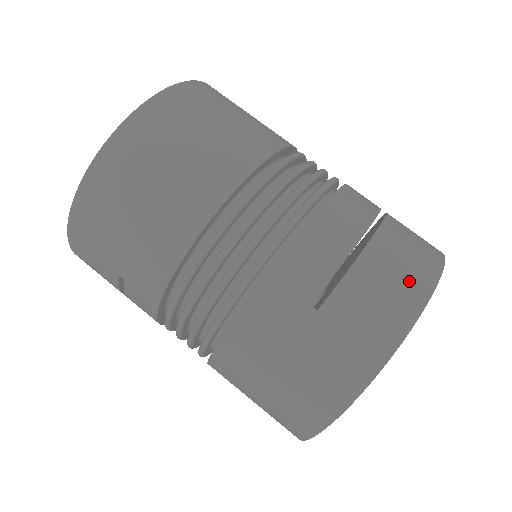
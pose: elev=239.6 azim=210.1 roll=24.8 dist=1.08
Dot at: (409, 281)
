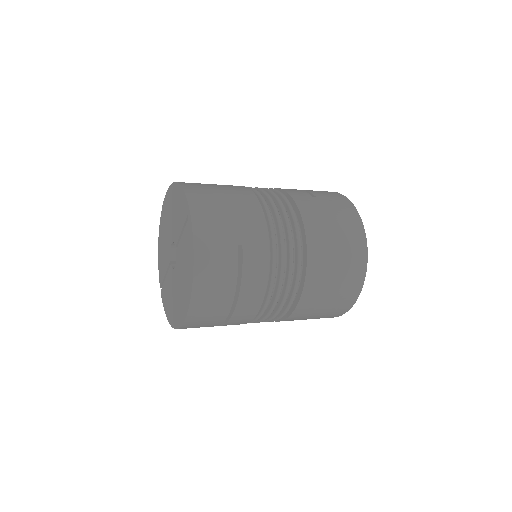
Dot at: occluded
